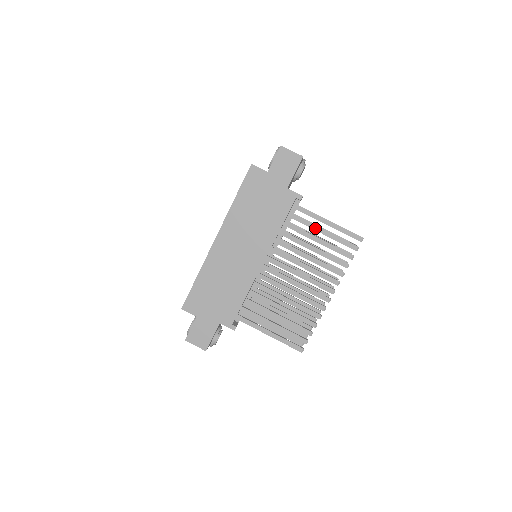
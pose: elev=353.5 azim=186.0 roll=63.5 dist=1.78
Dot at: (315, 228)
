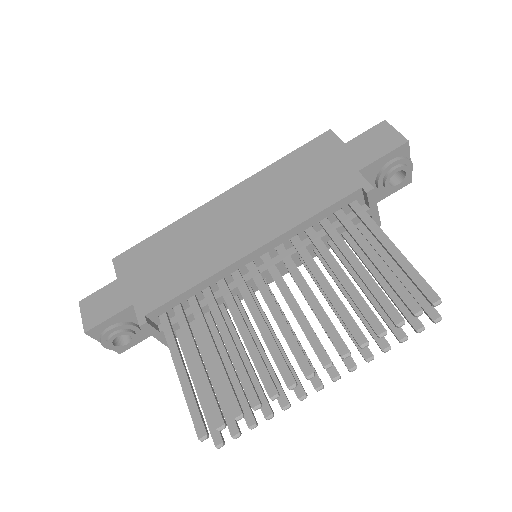
Dot at: (365, 246)
